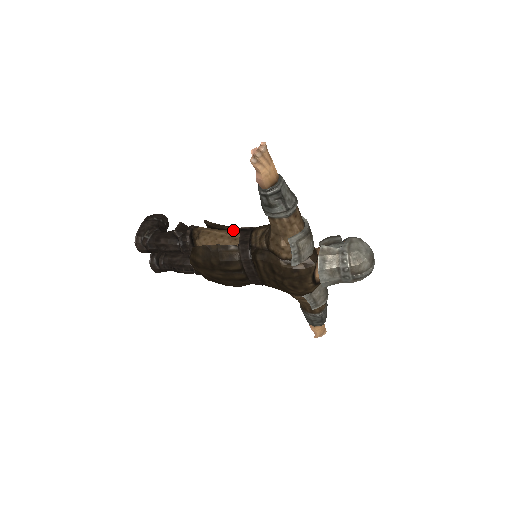
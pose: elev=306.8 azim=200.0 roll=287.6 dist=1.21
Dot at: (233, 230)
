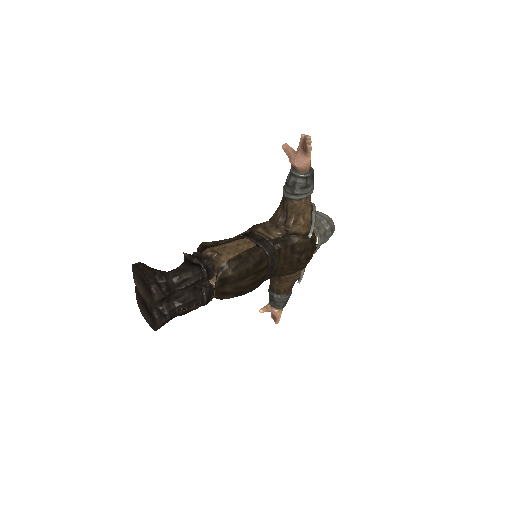
Dot at: (236, 239)
